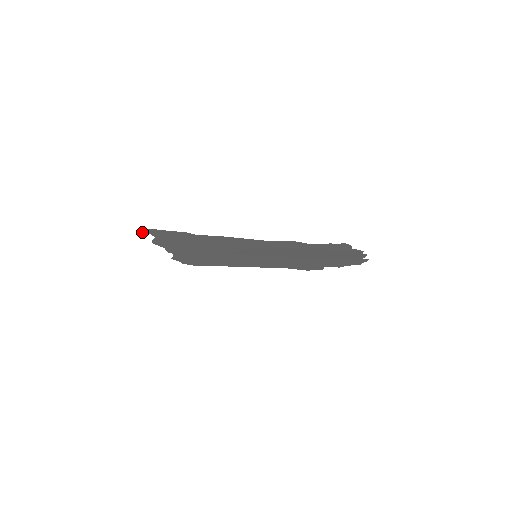
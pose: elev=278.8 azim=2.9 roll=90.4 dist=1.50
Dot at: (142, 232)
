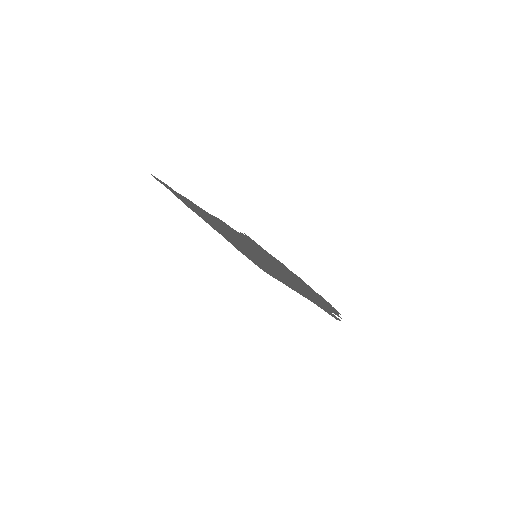
Dot at: occluded
